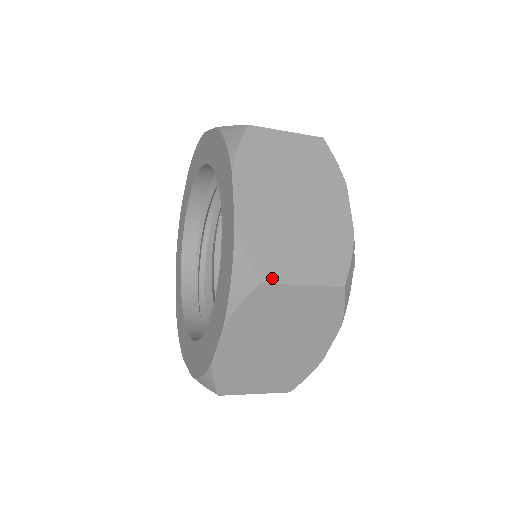
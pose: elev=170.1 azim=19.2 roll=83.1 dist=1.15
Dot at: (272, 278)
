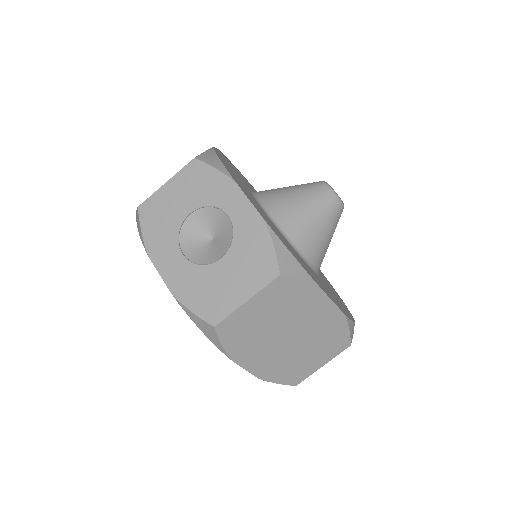
Dot at: (302, 379)
